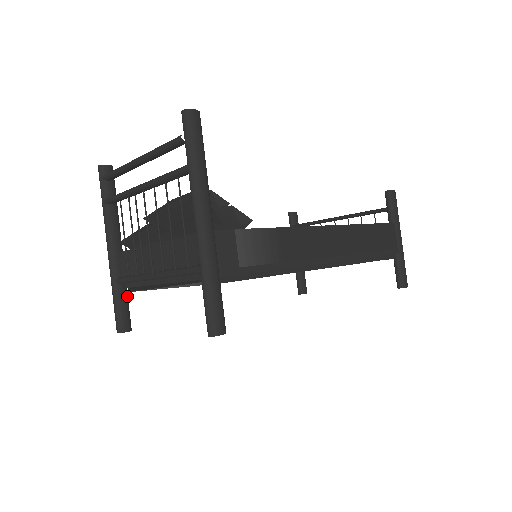
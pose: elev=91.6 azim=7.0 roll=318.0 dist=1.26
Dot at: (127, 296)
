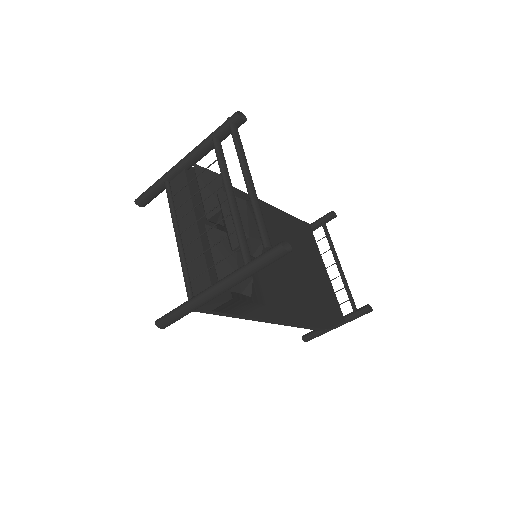
Dot at: occluded
